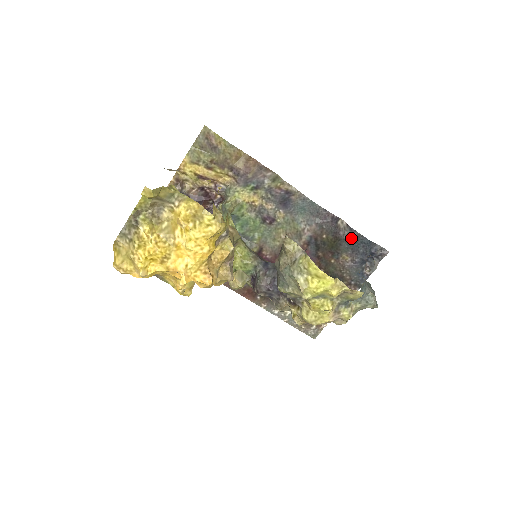
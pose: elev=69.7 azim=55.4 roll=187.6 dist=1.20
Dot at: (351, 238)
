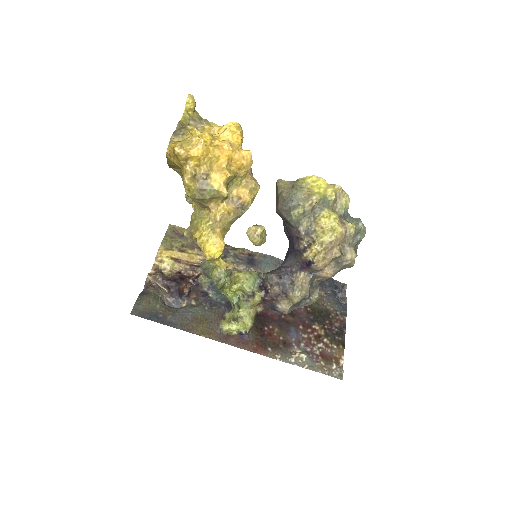
Dot at: occluded
